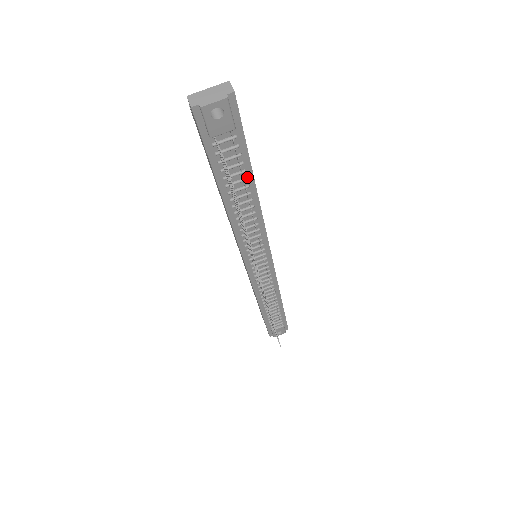
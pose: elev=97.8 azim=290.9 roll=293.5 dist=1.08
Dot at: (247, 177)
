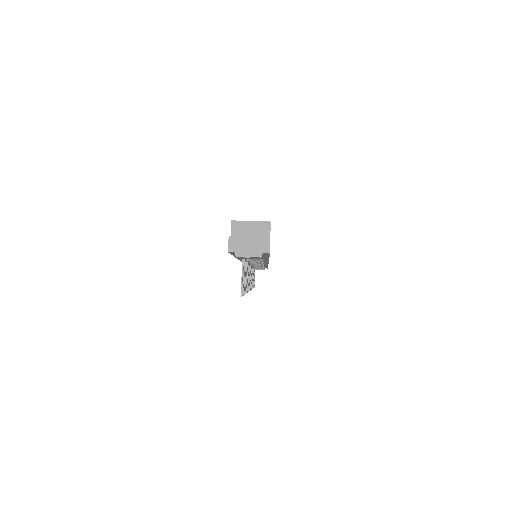
Dot at: (263, 258)
